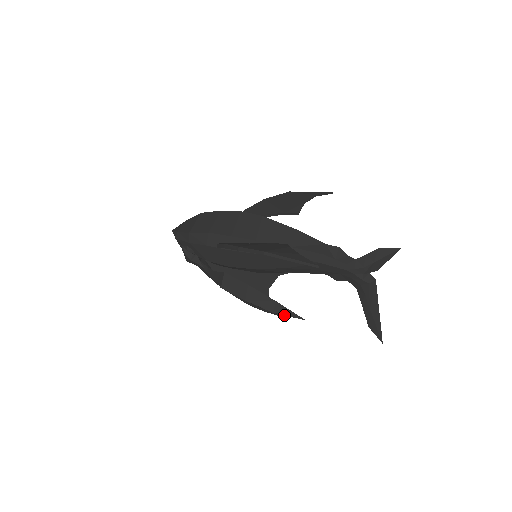
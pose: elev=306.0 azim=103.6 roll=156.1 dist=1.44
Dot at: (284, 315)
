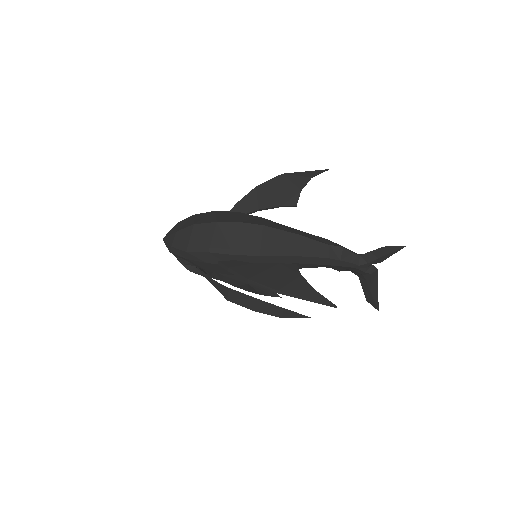
Dot at: occluded
